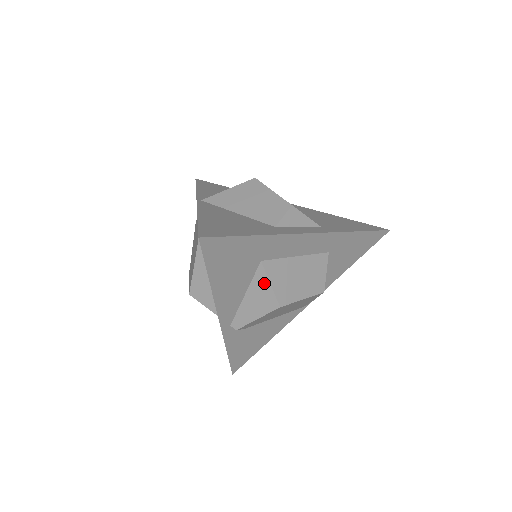
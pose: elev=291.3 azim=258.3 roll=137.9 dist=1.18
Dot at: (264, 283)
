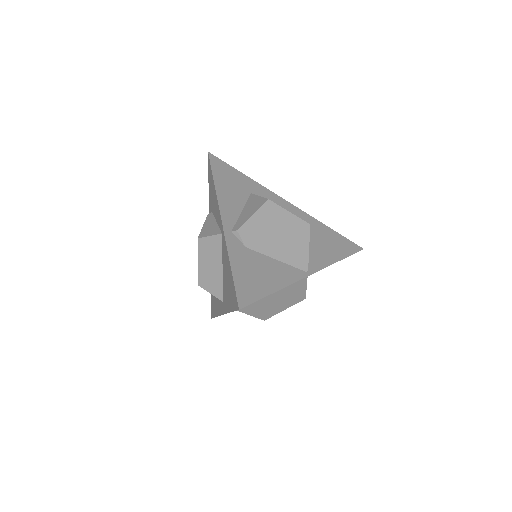
Dot at: (255, 198)
